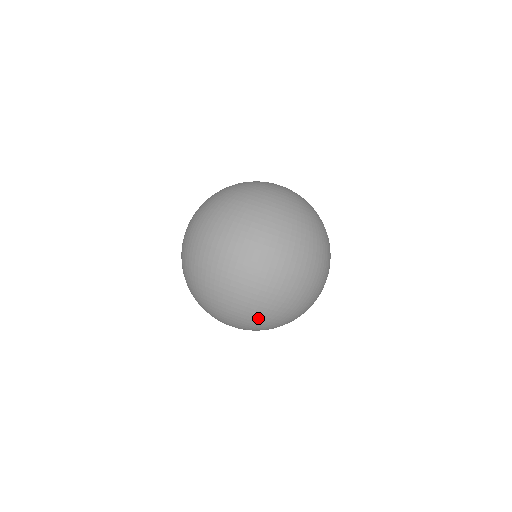
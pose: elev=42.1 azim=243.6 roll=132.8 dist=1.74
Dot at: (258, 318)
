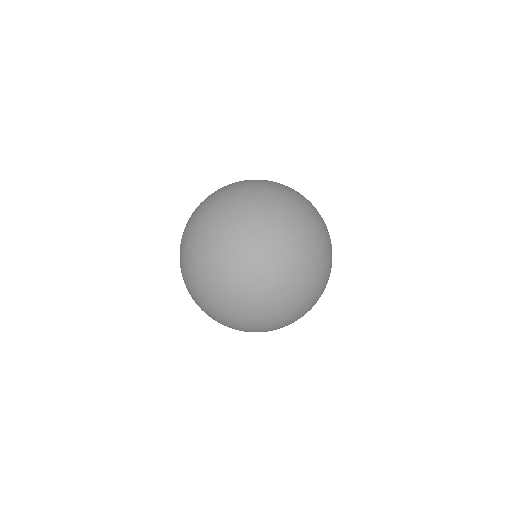
Dot at: occluded
